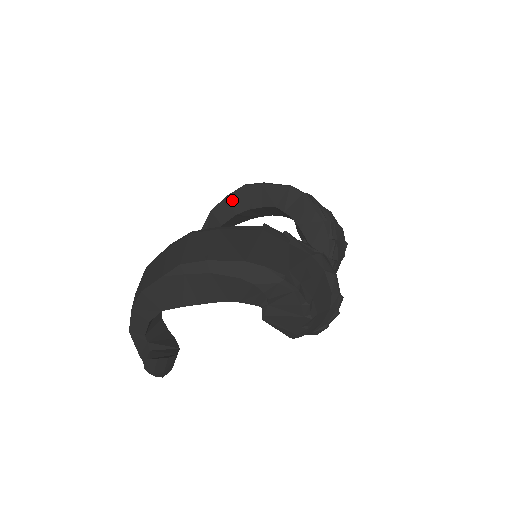
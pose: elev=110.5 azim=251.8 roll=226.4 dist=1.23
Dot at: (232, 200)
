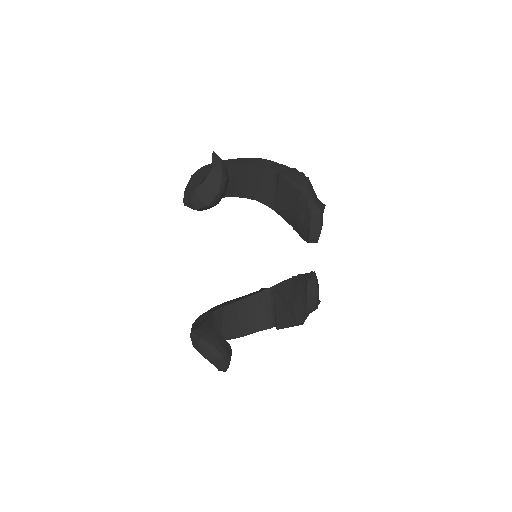
Dot at: (218, 306)
